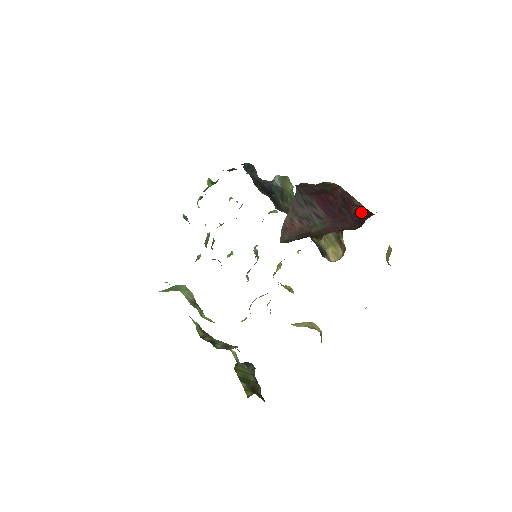
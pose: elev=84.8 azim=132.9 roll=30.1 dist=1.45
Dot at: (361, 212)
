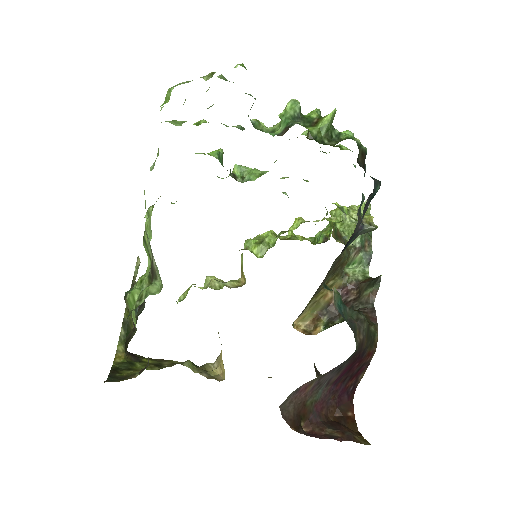
Dot at: (352, 388)
